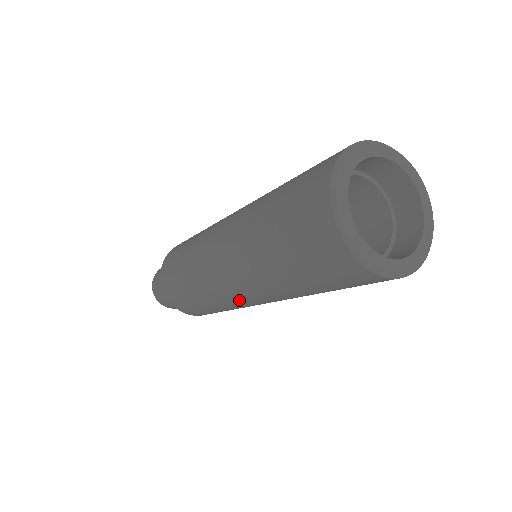
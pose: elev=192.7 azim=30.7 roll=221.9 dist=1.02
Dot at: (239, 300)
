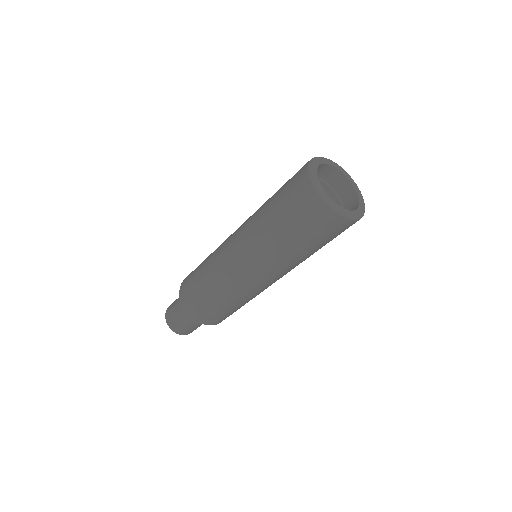
Dot at: (261, 286)
